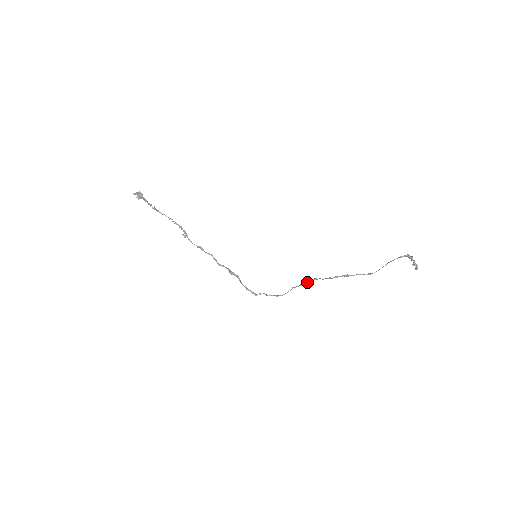
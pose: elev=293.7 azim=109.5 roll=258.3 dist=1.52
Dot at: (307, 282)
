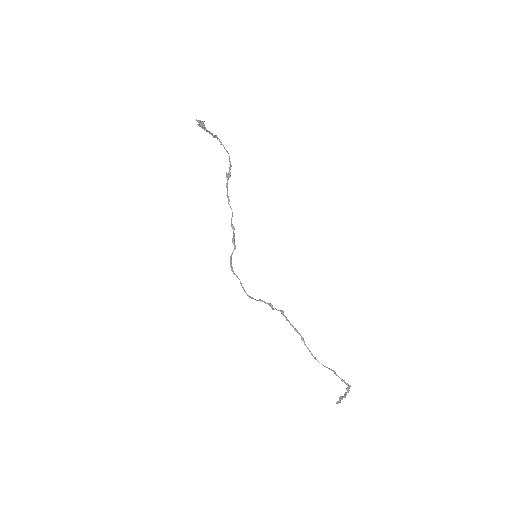
Dot at: (273, 309)
